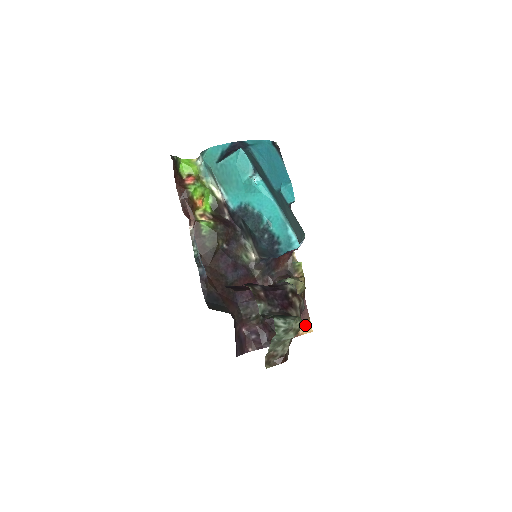
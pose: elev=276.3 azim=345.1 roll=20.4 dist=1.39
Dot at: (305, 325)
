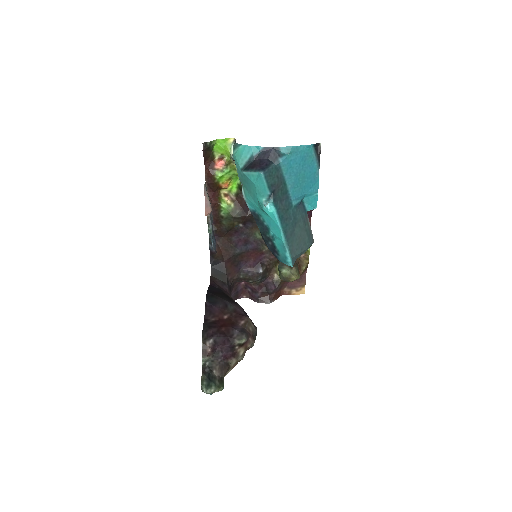
Dot at: (299, 289)
